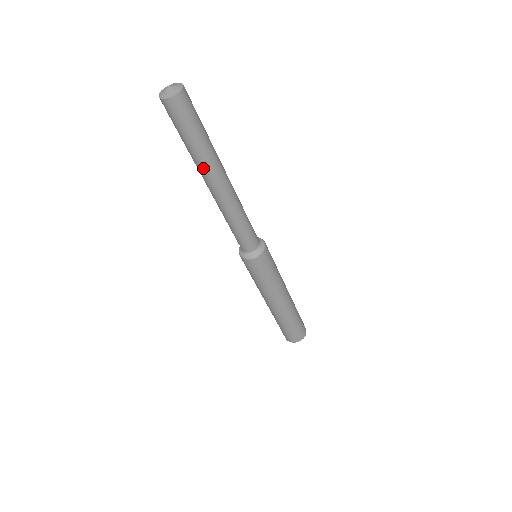
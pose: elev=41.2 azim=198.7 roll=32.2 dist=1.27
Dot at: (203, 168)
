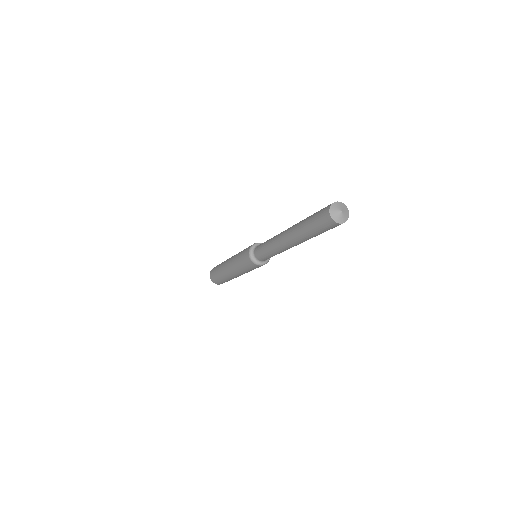
Dot at: occluded
